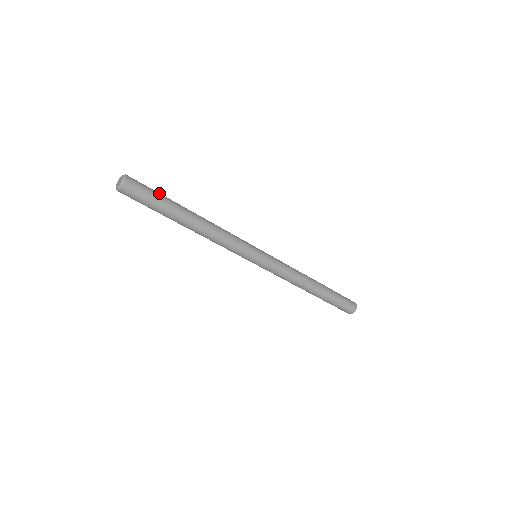
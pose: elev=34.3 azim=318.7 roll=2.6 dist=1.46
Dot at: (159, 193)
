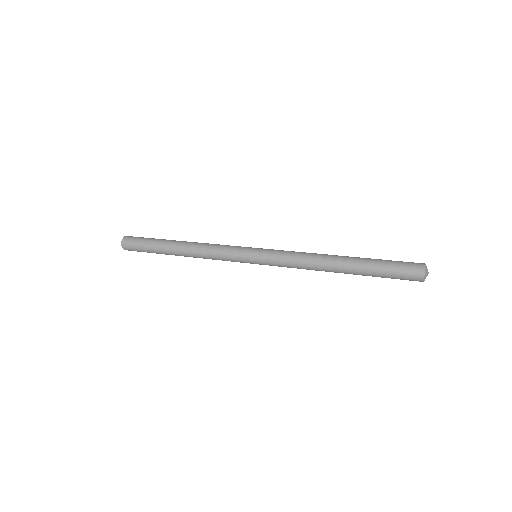
Dot at: (152, 238)
